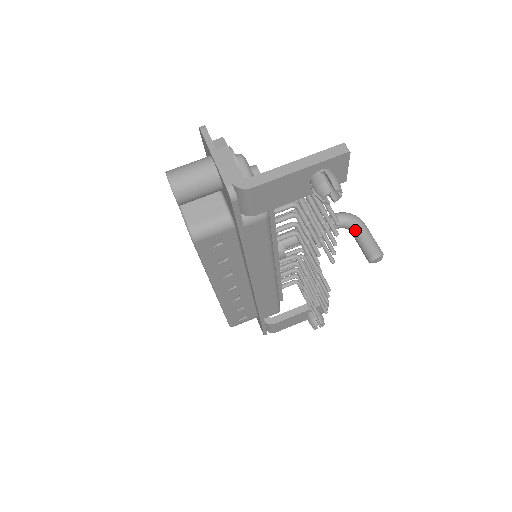
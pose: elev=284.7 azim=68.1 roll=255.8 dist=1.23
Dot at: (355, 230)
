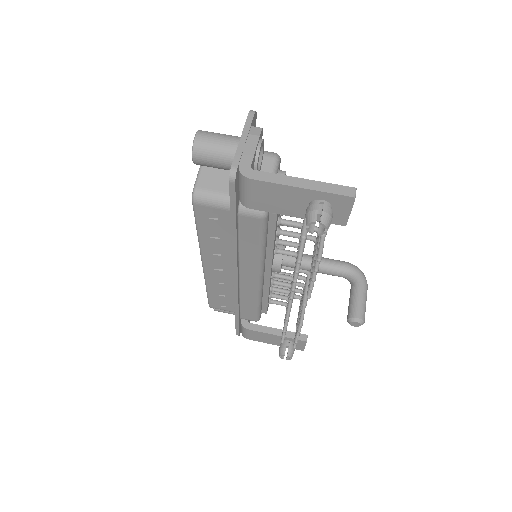
Dot at: (354, 286)
